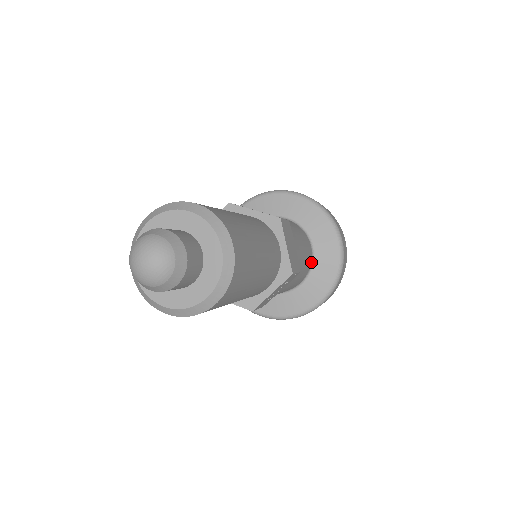
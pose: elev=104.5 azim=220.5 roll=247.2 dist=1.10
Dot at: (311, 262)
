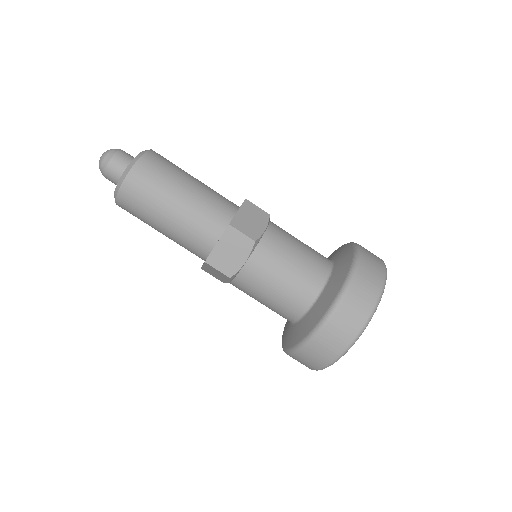
Dot at: (324, 283)
